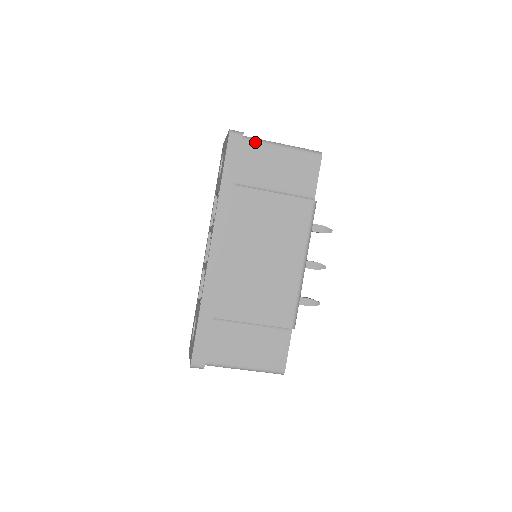
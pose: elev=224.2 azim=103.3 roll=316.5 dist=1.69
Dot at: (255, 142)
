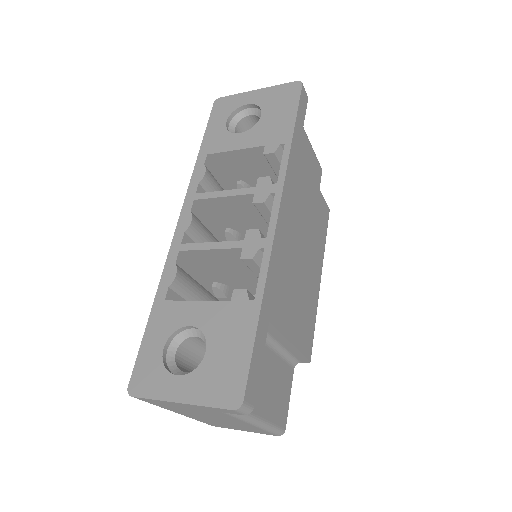
Dot at: occluded
